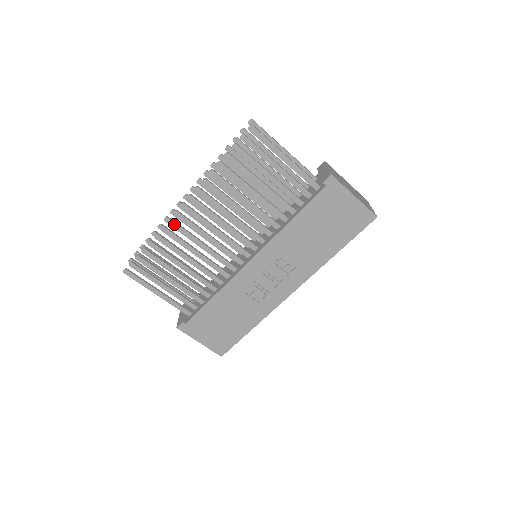
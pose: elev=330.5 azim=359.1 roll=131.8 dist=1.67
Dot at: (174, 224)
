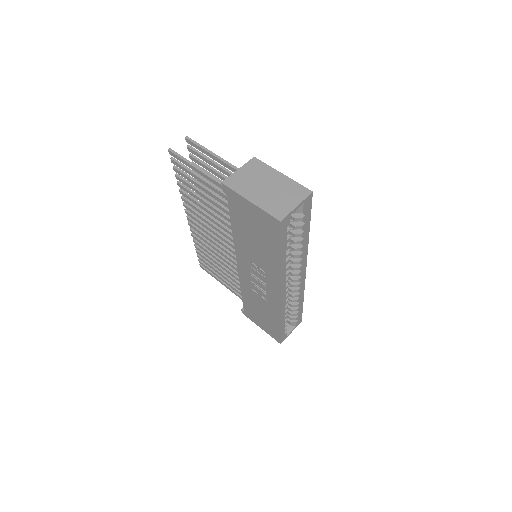
Dot at: (193, 232)
